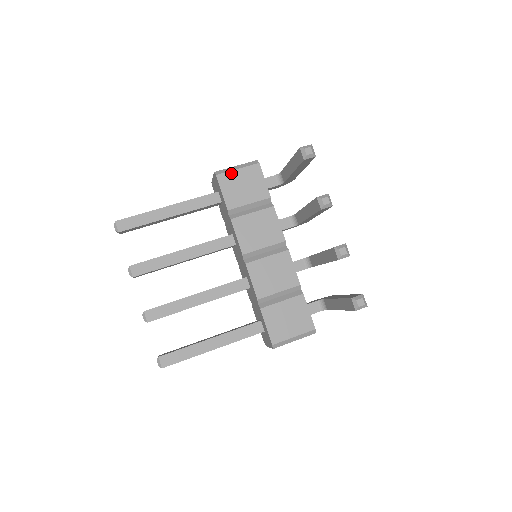
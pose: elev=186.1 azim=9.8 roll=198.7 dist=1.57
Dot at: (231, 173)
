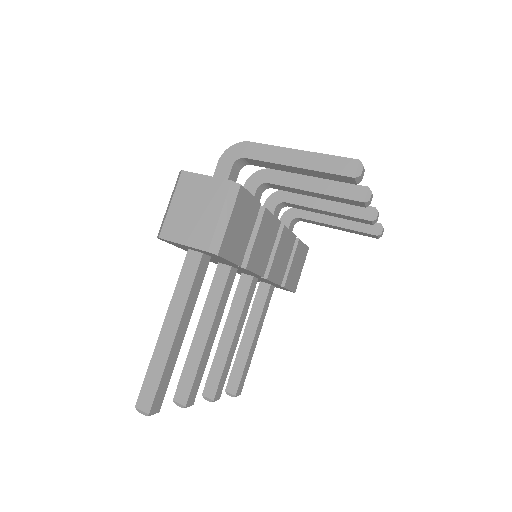
Dot at: (227, 233)
